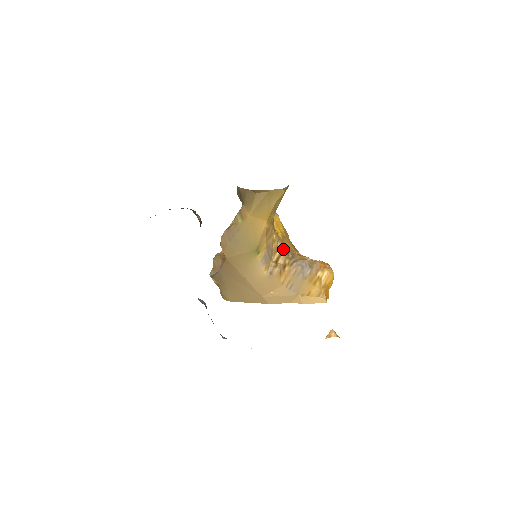
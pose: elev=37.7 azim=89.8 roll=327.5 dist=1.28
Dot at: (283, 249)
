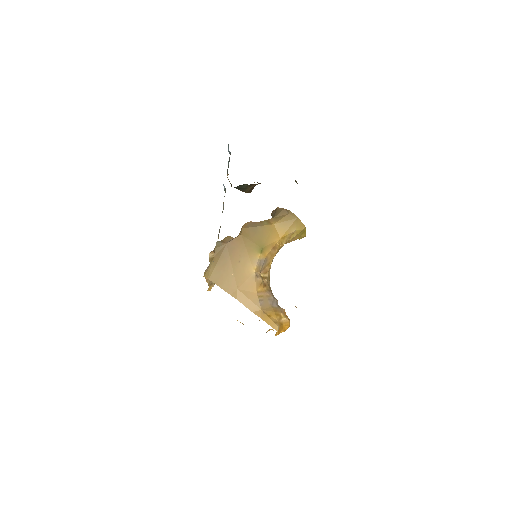
Dot at: (269, 279)
